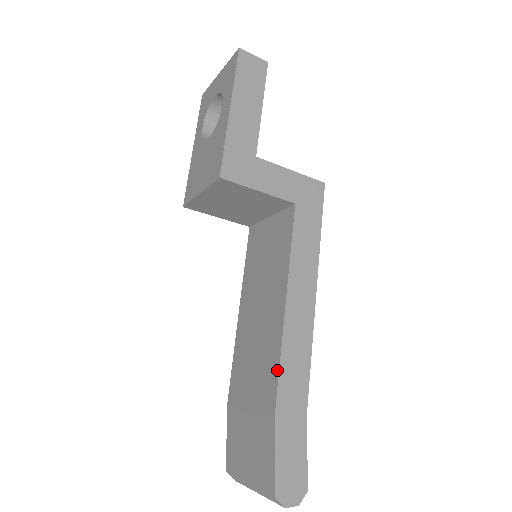
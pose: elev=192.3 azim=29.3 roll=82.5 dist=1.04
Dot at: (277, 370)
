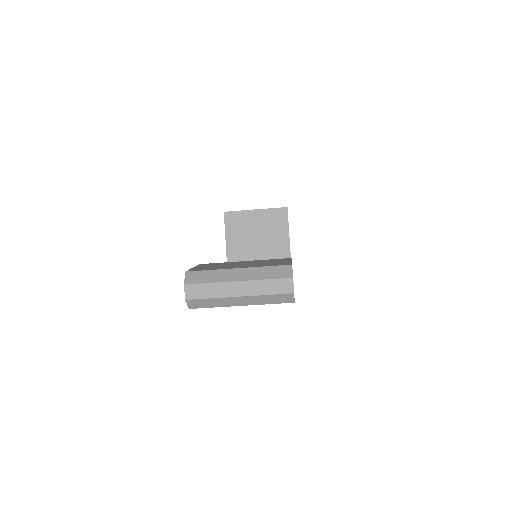
Dot at: occluded
